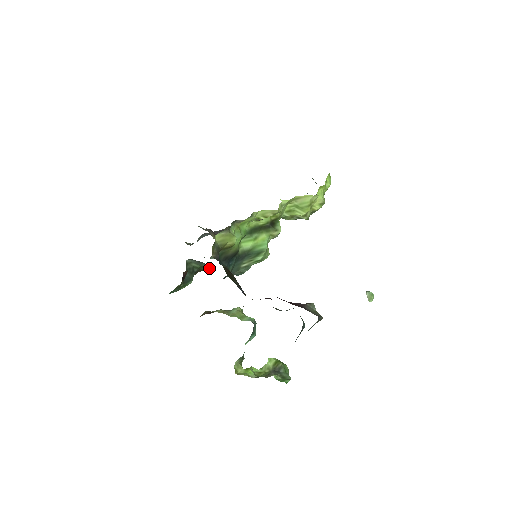
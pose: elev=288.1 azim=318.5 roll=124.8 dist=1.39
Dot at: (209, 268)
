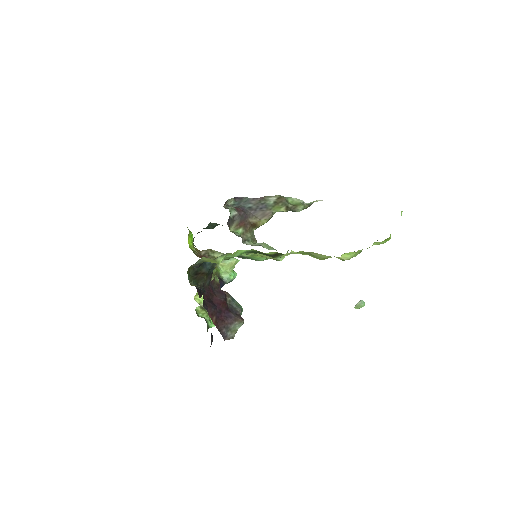
Dot at: occluded
